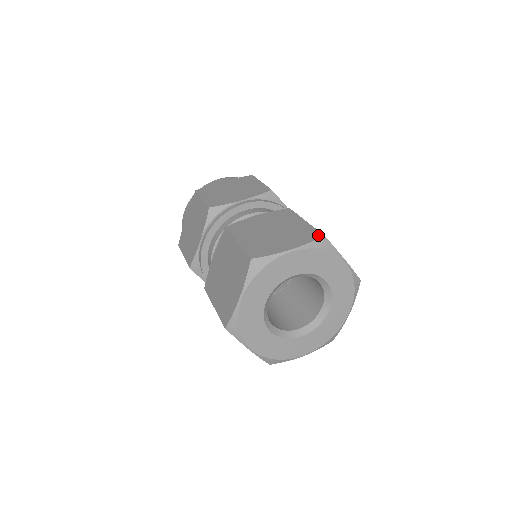
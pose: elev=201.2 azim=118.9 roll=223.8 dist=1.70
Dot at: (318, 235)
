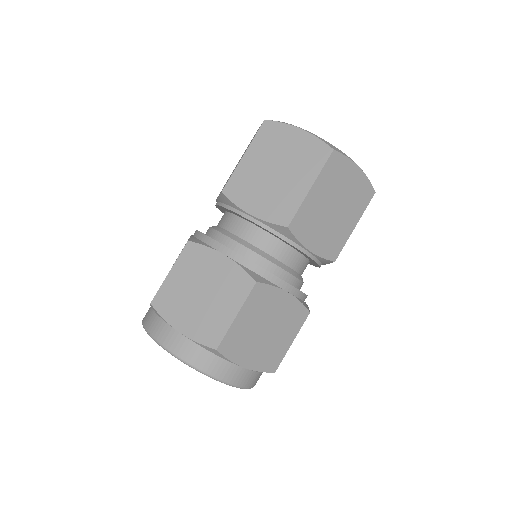
Dot at: occluded
